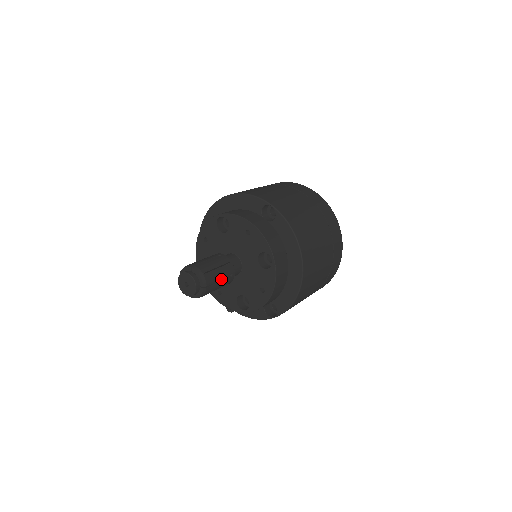
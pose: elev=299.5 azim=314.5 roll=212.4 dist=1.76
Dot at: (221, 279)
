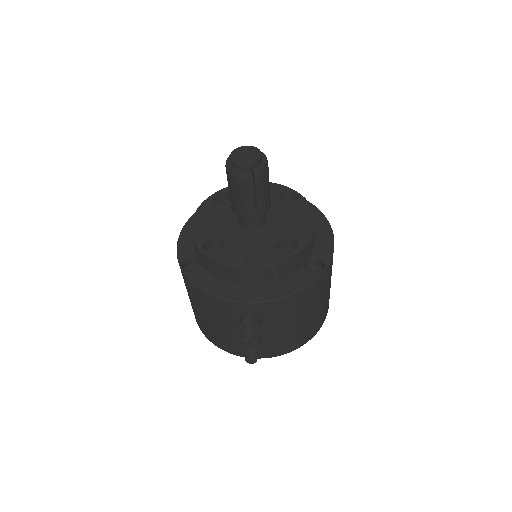
Dot at: occluded
